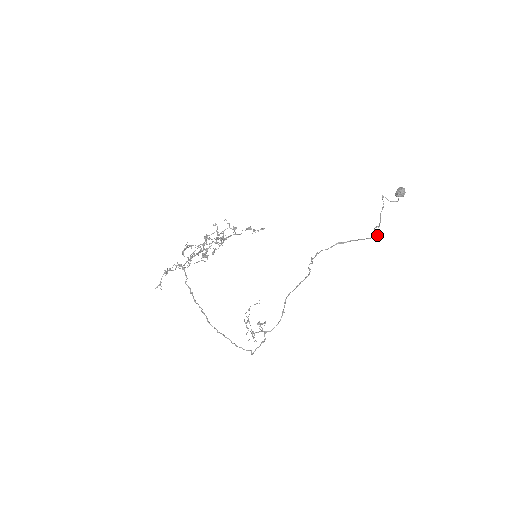
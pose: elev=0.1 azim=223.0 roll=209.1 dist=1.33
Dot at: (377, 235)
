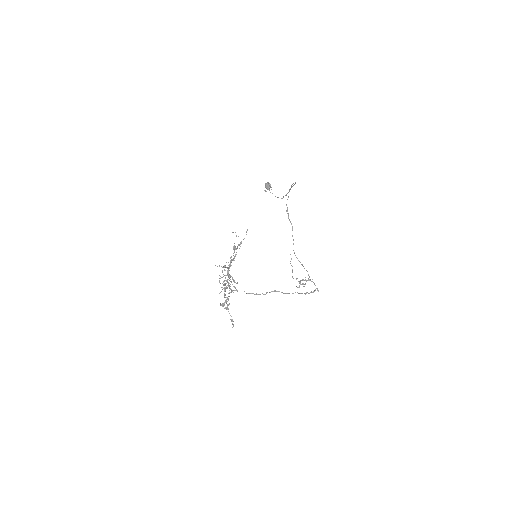
Dot at: (293, 185)
